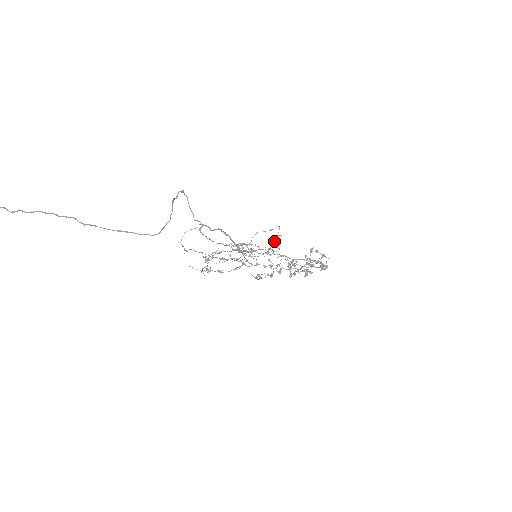
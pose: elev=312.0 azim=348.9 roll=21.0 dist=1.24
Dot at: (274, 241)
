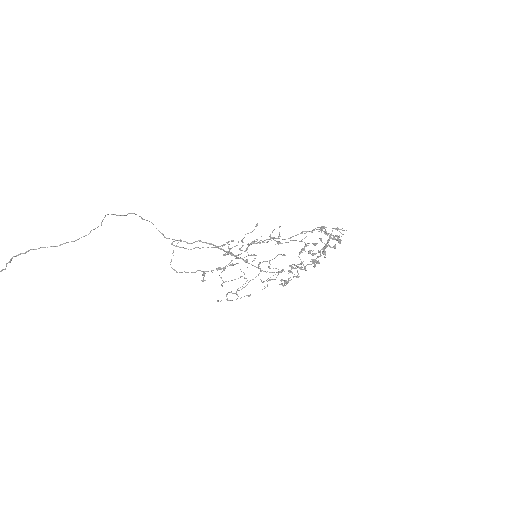
Dot at: occluded
